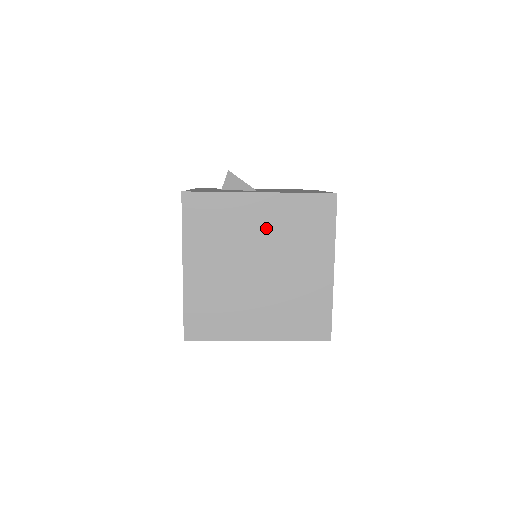
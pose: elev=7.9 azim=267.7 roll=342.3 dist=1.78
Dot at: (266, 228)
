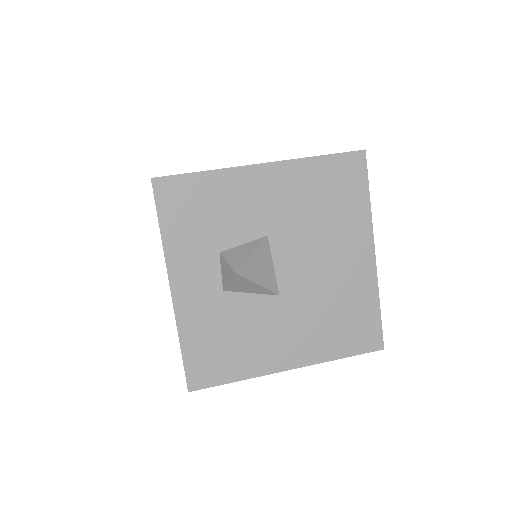
Dot at: occluded
